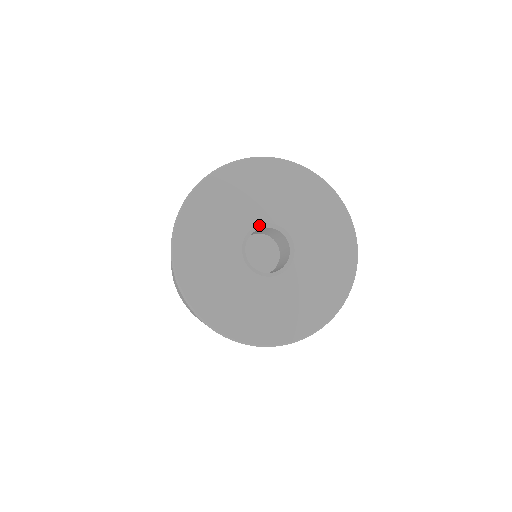
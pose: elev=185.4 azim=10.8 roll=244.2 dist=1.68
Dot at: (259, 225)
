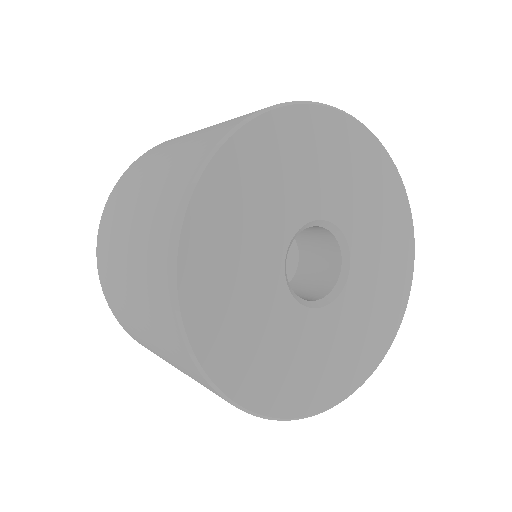
Dot at: (334, 225)
